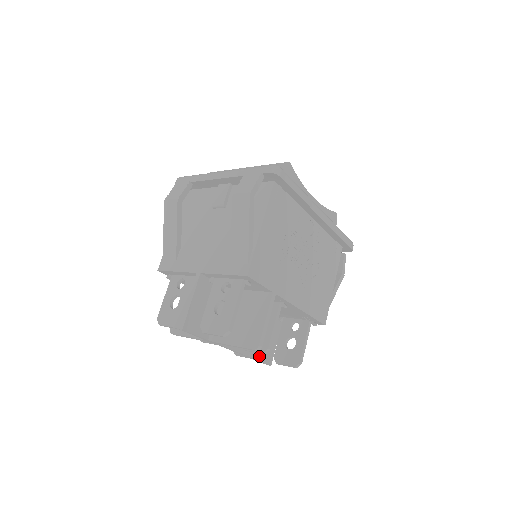
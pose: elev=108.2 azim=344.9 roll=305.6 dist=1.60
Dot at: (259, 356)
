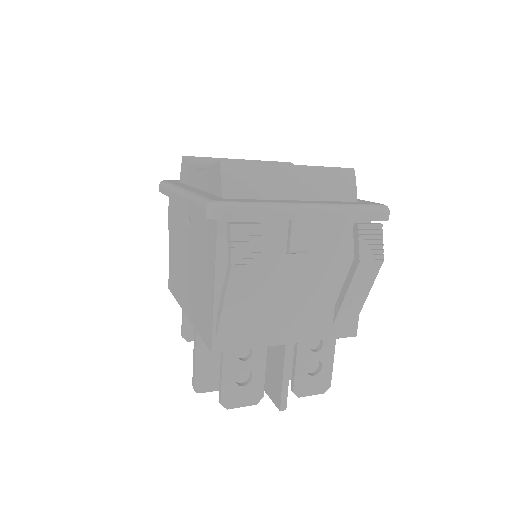
Dot at: occluded
